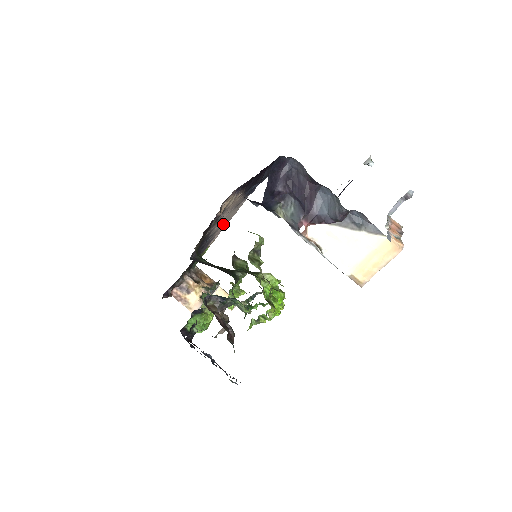
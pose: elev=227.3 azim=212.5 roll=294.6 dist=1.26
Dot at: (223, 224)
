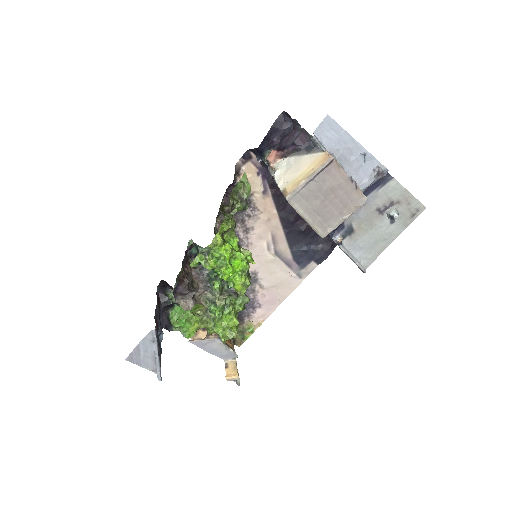
Dot at: (268, 284)
